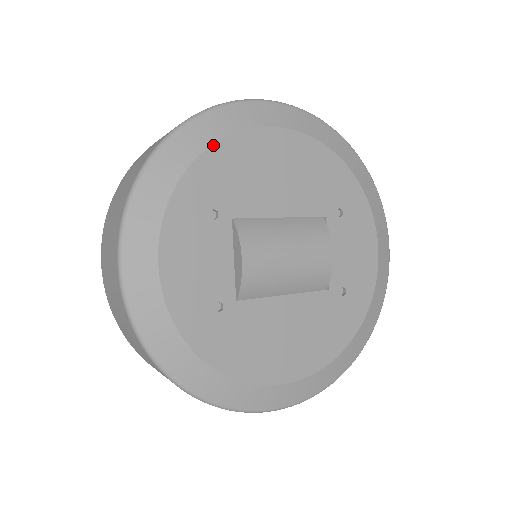
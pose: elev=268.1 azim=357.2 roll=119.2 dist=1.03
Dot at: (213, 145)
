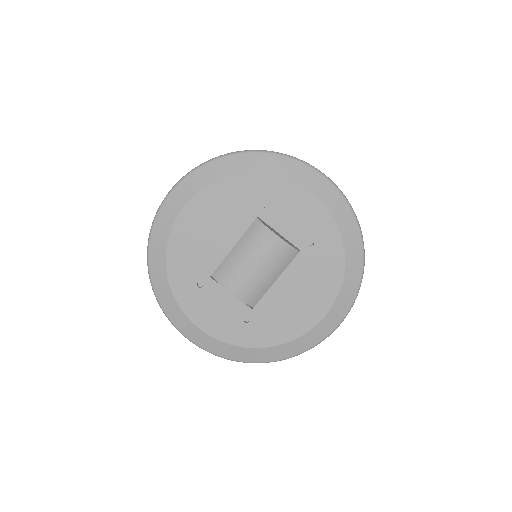
Dot at: (166, 257)
